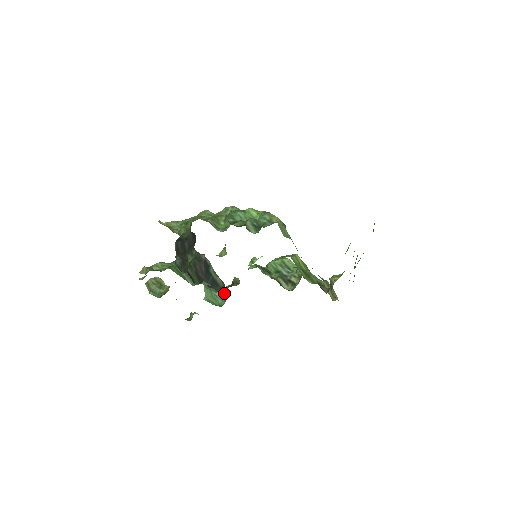
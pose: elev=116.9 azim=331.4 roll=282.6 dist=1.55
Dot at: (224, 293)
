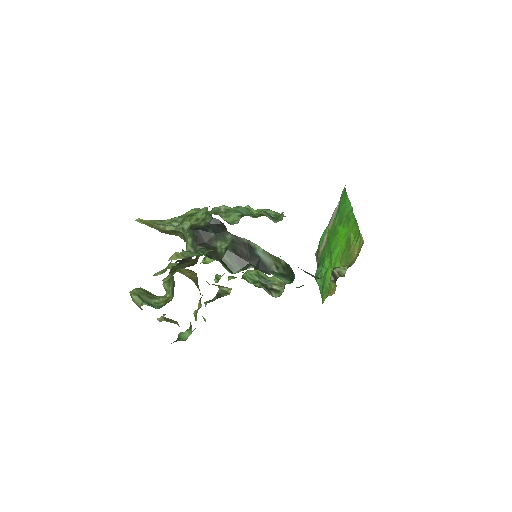
Dot at: (280, 274)
